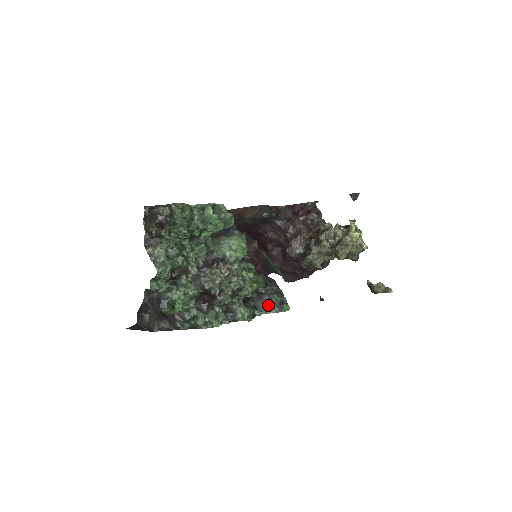
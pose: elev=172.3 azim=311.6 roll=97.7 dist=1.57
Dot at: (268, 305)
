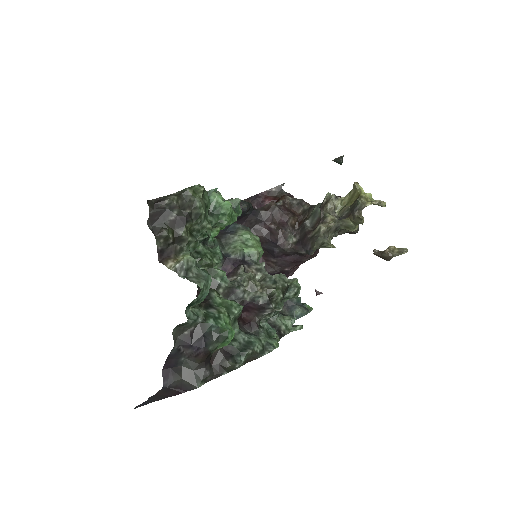
Dot at: (292, 309)
